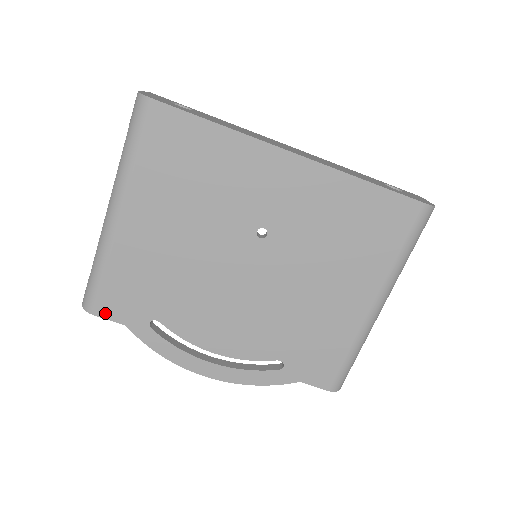
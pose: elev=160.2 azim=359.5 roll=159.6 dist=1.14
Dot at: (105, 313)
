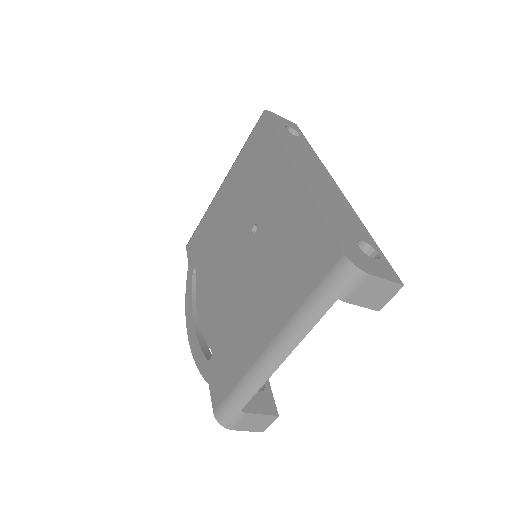
Dot at: (189, 250)
